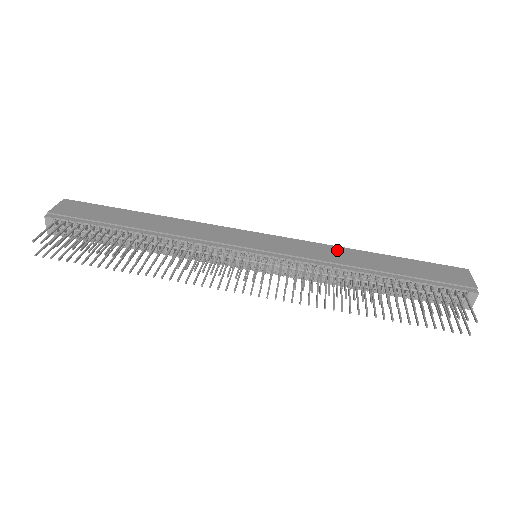
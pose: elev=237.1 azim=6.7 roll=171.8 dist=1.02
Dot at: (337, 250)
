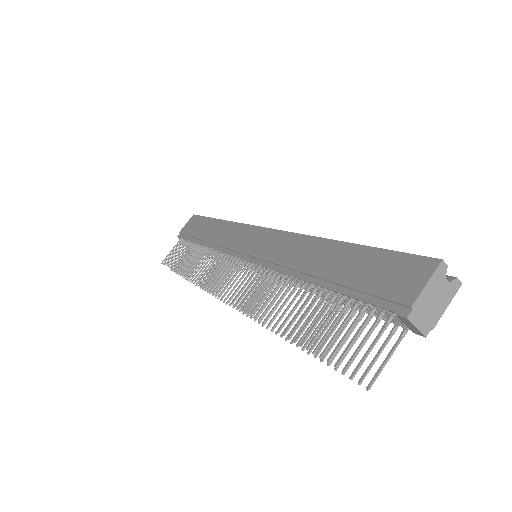
Dot at: (303, 243)
